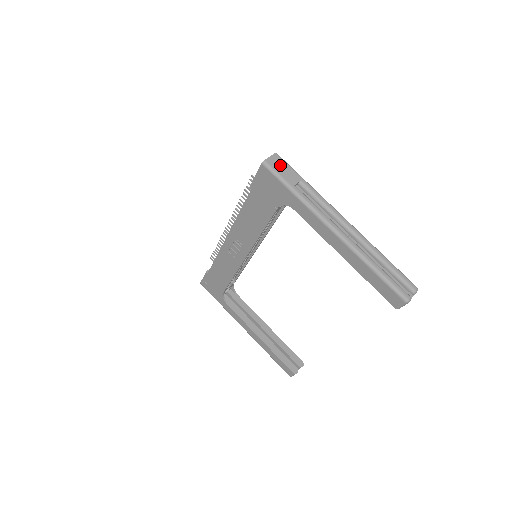
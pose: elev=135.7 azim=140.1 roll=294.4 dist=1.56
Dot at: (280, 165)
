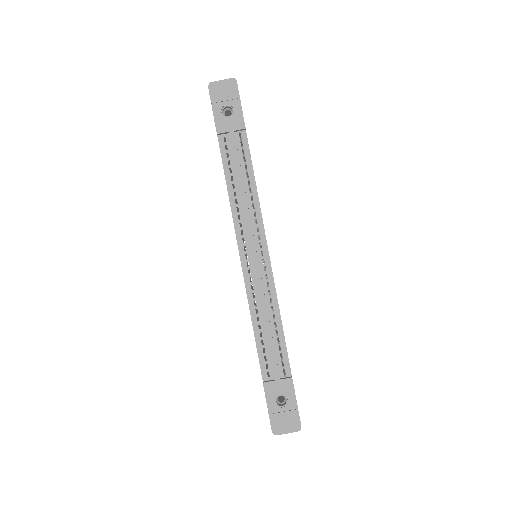
Dot at: occluded
